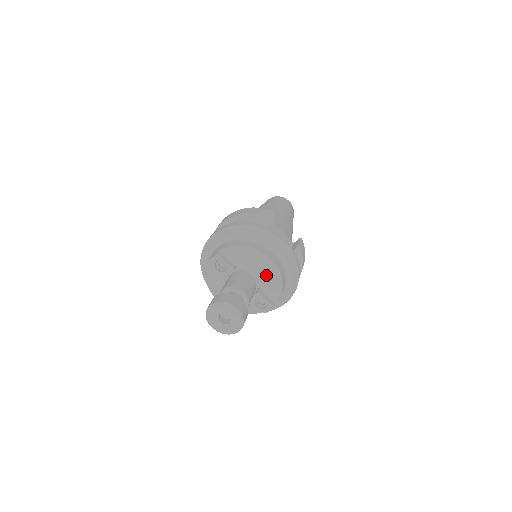
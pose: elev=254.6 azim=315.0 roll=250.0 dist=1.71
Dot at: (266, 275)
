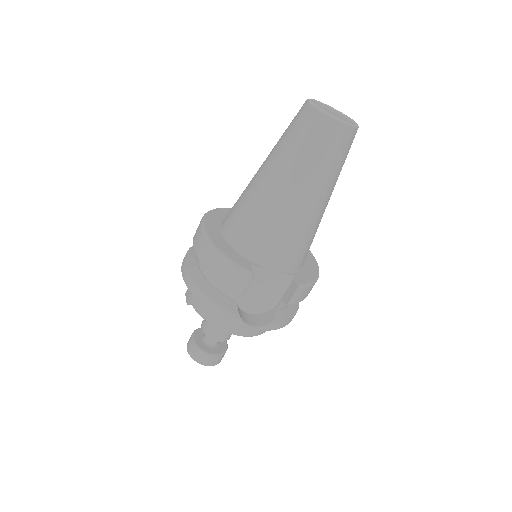
Dot at: occluded
